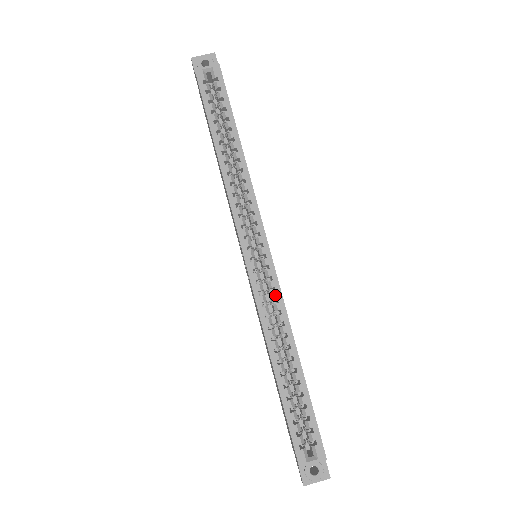
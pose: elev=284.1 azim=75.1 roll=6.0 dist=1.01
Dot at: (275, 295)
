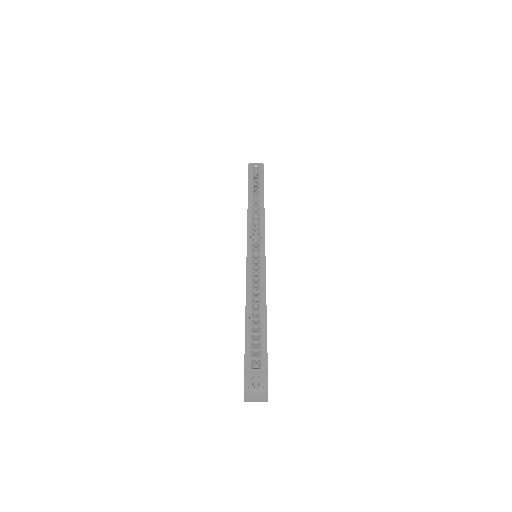
Dot at: (261, 267)
